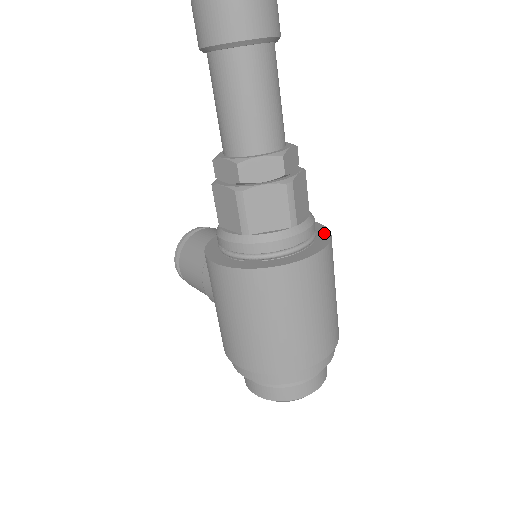
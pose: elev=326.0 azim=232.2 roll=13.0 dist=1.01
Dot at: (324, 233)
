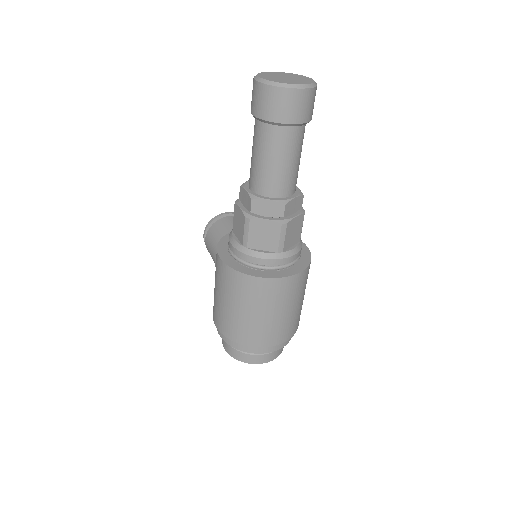
Dot at: (306, 260)
